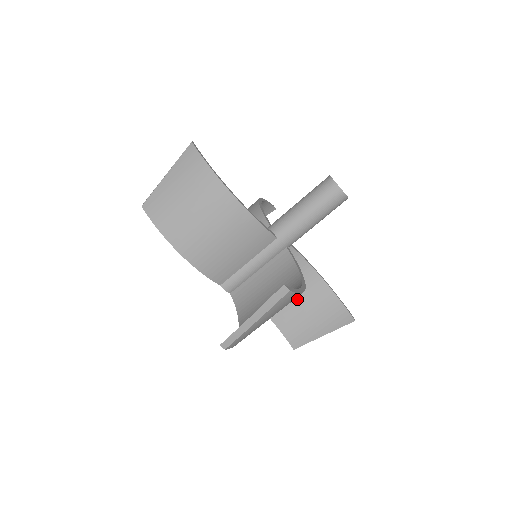
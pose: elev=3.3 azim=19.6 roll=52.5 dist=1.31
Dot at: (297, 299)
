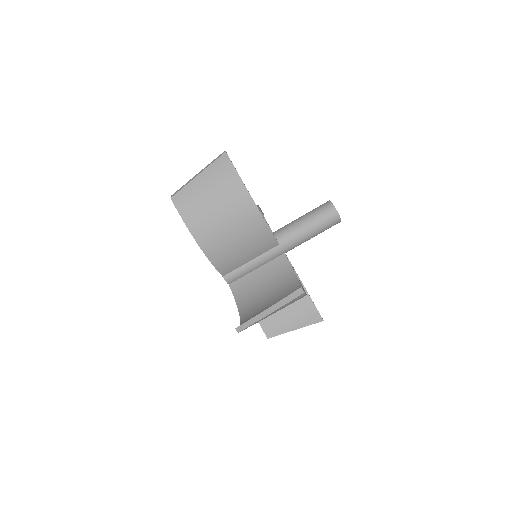
Dot at: occluded
